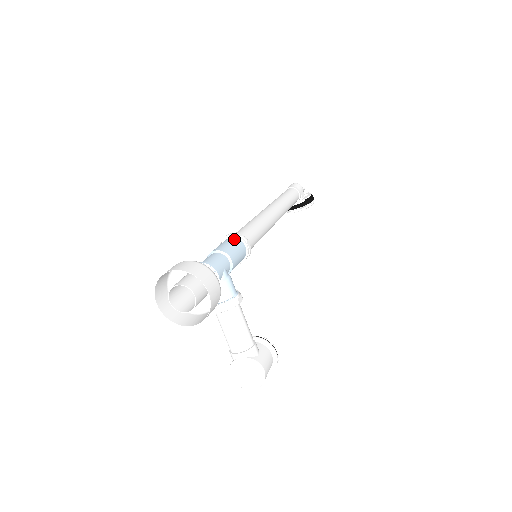
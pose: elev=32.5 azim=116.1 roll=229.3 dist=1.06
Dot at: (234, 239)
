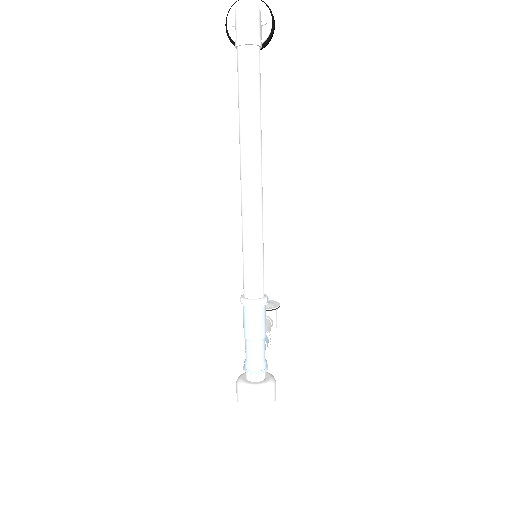
Dot at: (259, 310)
